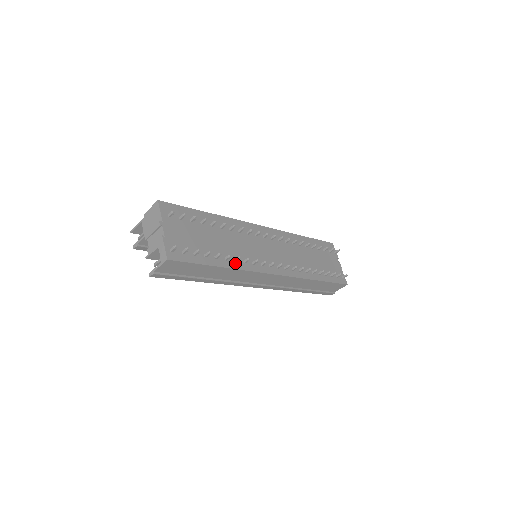
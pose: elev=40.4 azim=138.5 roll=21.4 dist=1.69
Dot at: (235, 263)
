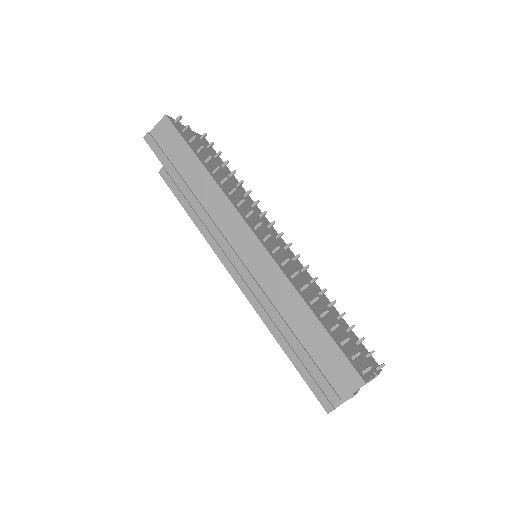
Dot at: (219, 183)
